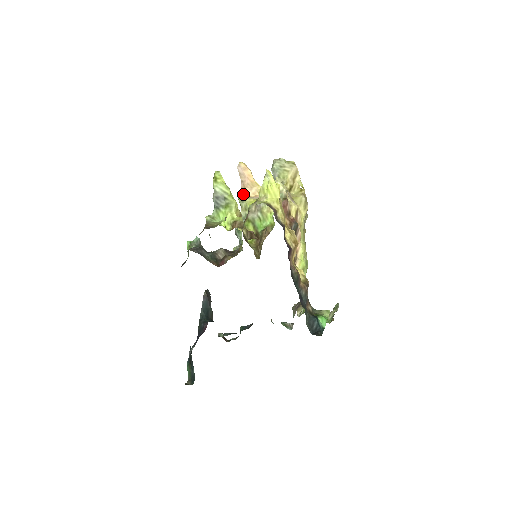
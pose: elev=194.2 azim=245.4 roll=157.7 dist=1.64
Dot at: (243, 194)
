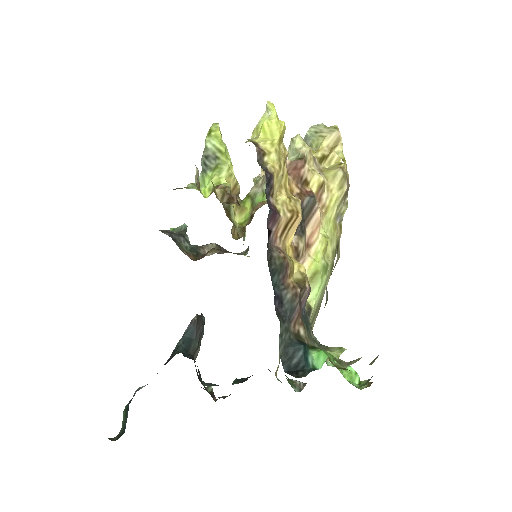
Dot at: (261, 173)
